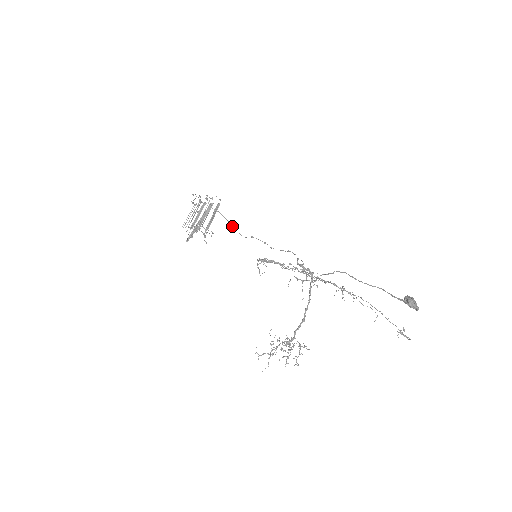
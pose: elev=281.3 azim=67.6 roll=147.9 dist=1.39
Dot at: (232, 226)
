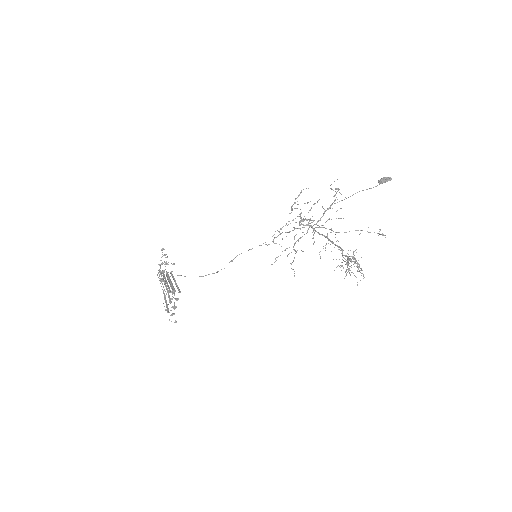
Dot at: (200, 276)
